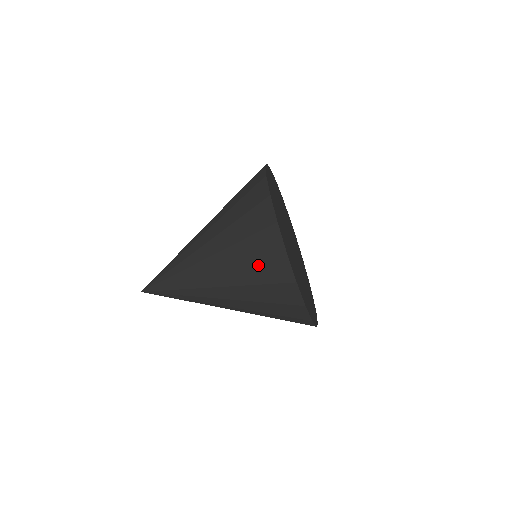
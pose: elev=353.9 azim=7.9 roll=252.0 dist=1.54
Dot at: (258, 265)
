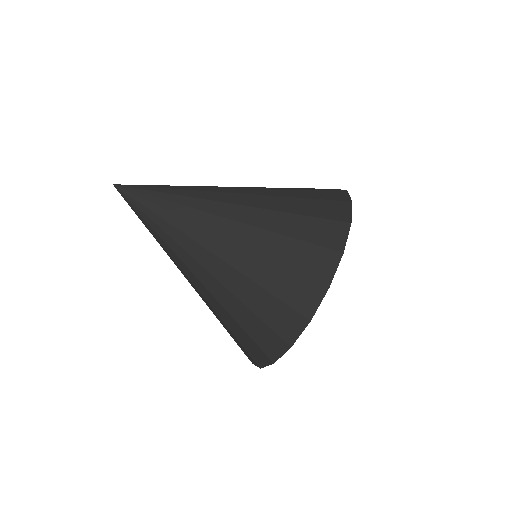
Dot at: (307, 220)
